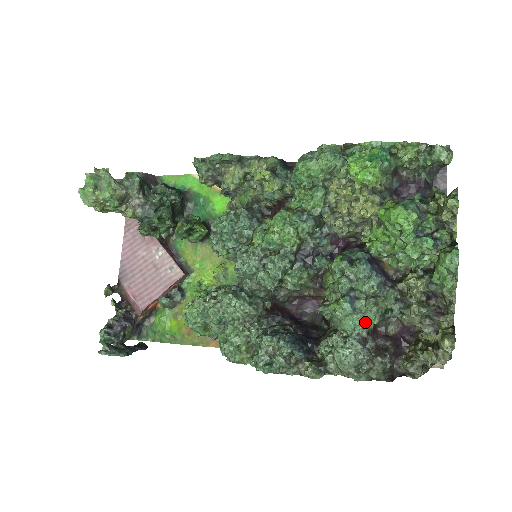
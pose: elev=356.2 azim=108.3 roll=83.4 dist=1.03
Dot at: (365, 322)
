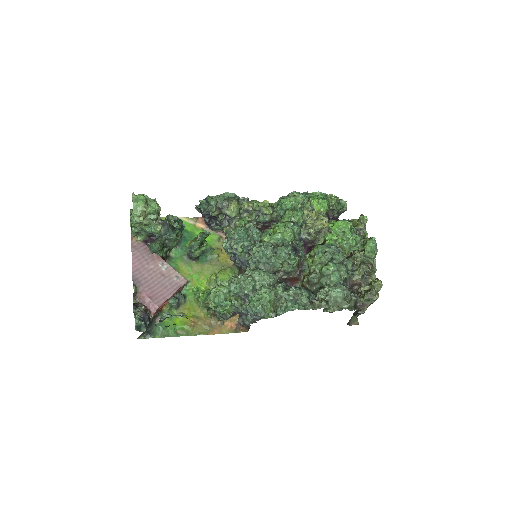
Dot at: (342, 276)
